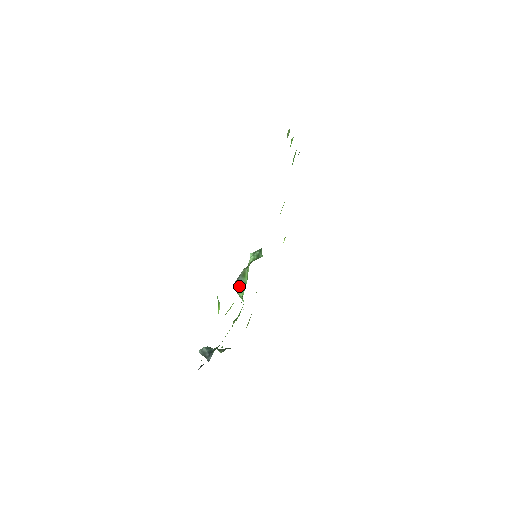
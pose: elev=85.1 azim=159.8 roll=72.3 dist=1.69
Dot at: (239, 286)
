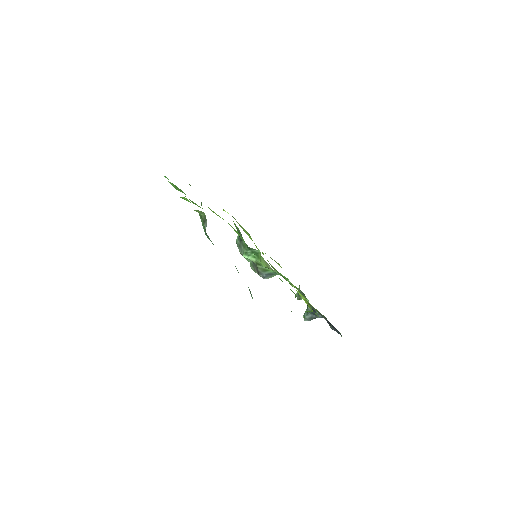
Dot at: (269, 276)
